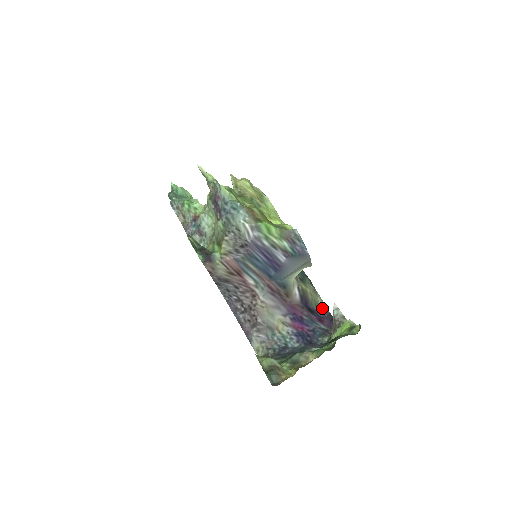
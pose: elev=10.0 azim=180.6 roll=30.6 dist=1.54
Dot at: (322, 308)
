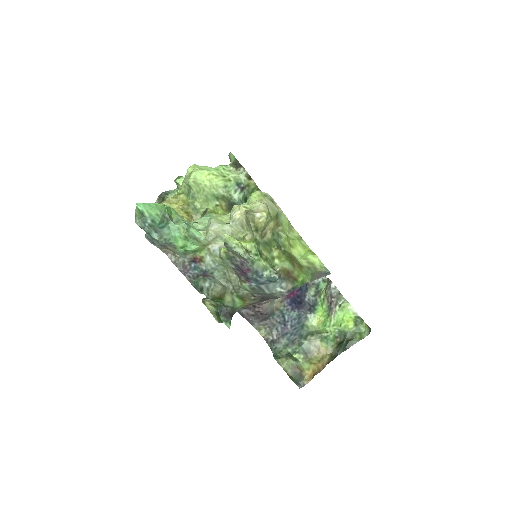
Dot at: occluded
